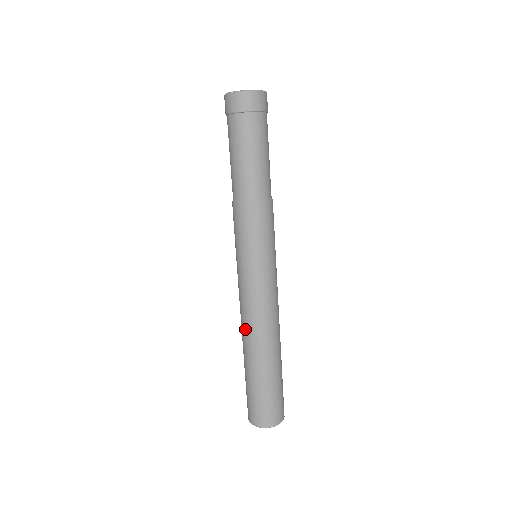
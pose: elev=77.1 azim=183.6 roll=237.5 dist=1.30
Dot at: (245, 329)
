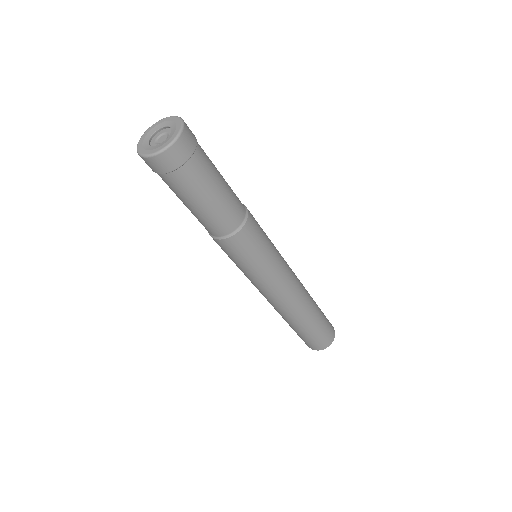
Dot at: occluded
